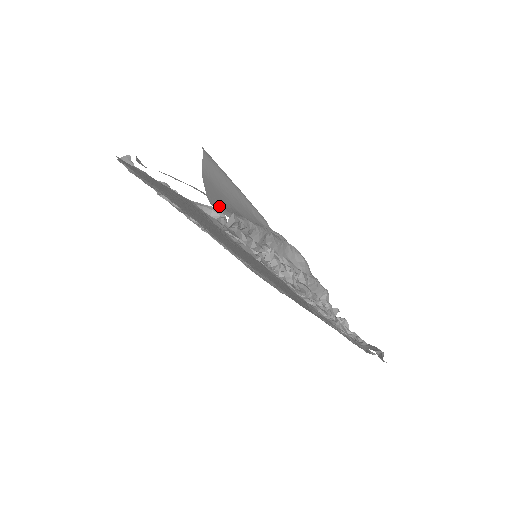
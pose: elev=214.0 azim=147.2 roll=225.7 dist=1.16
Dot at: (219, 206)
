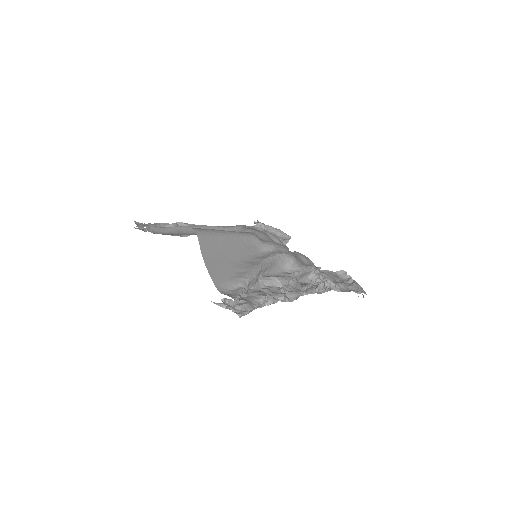
Dot at: (222, 281)
